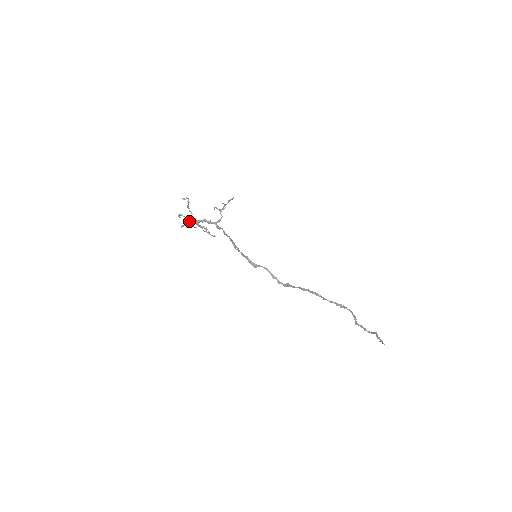
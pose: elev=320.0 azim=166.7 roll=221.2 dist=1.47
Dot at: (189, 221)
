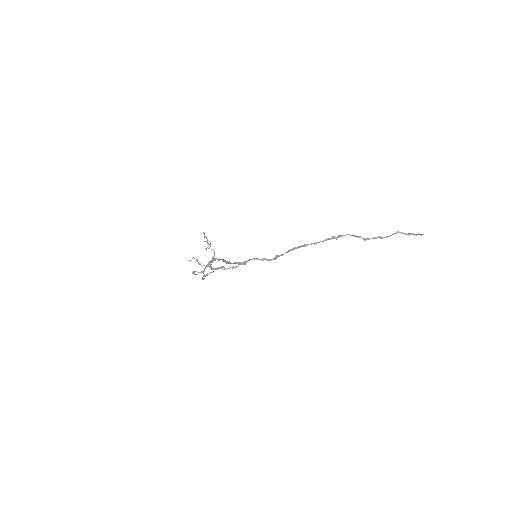
Dot at: (202, 272)
